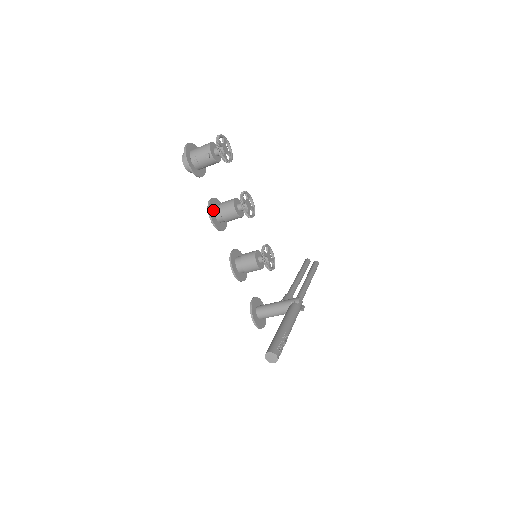
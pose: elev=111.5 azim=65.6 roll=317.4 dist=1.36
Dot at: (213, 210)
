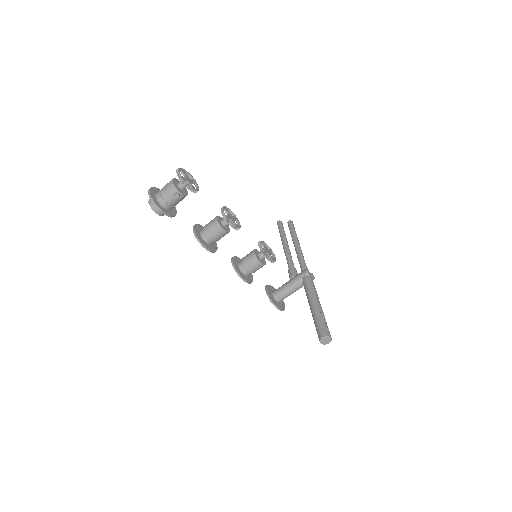
Dot at: (201, 238)
